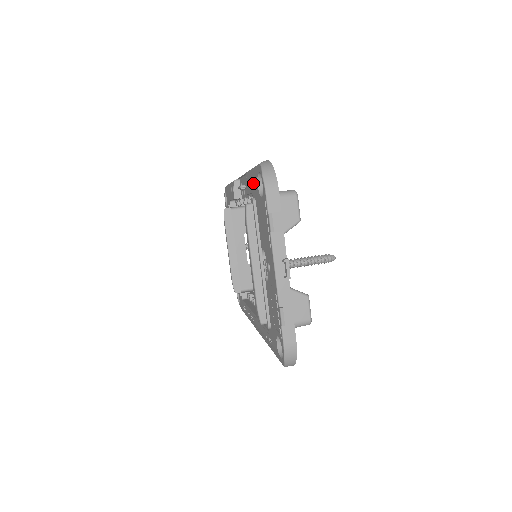
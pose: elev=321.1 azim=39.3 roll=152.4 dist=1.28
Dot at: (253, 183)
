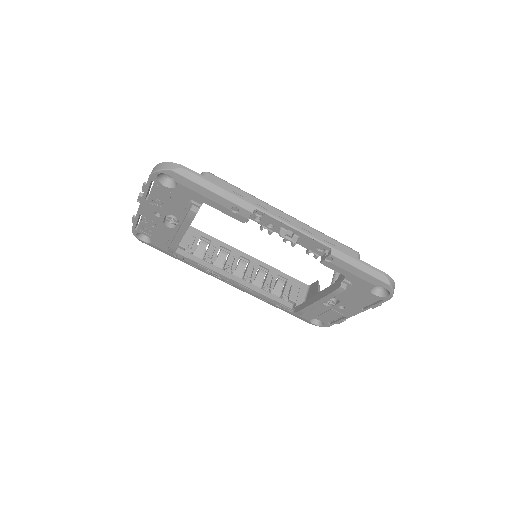
Dot at: (360, 280)
